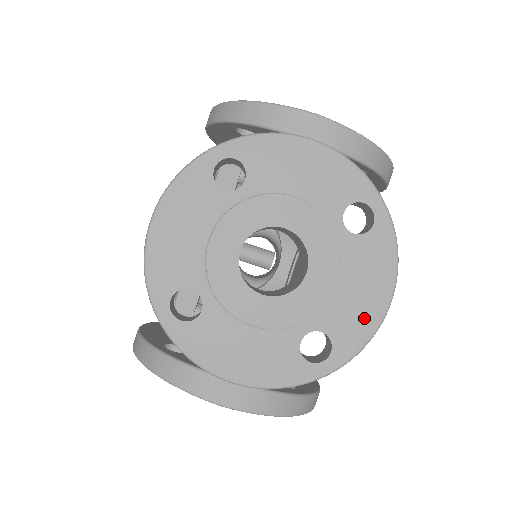
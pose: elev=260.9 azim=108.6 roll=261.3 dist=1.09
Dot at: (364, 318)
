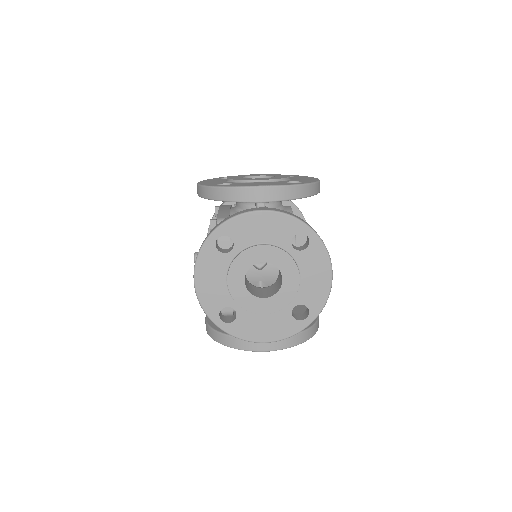
Dot at: (310, 180)
